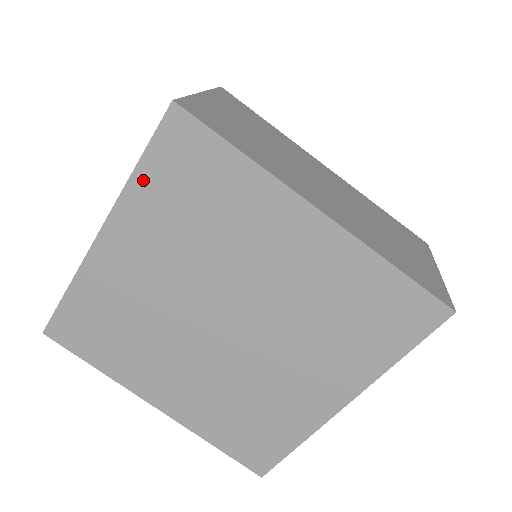
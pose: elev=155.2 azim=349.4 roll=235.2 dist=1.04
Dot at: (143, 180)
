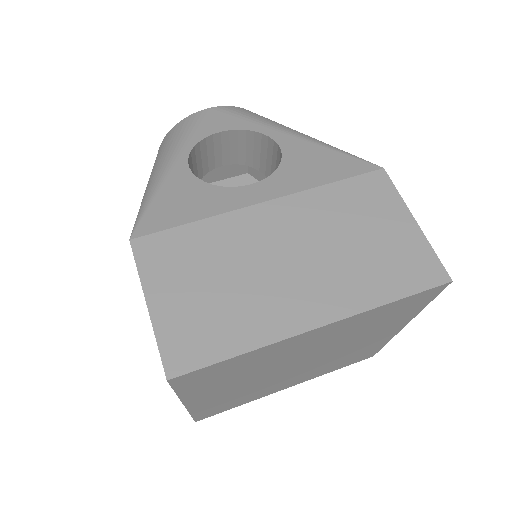
Dot at: (187, 392)
